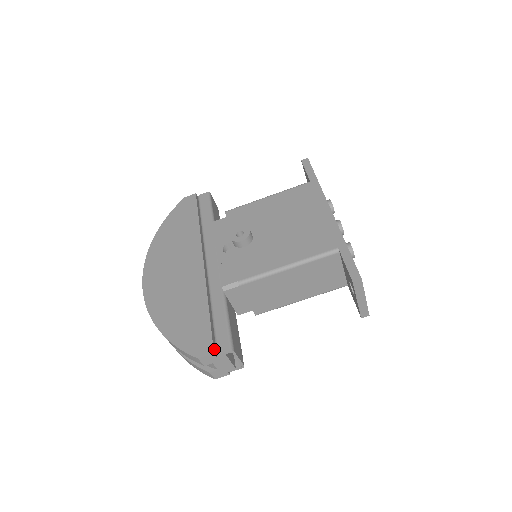
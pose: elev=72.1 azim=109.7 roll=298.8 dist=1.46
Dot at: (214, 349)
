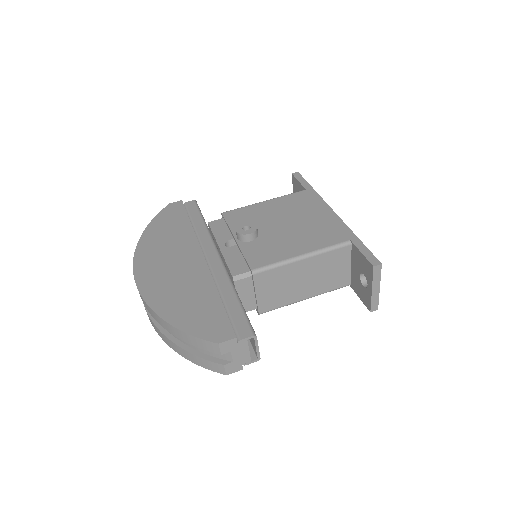
Dot at: (234, 334)
